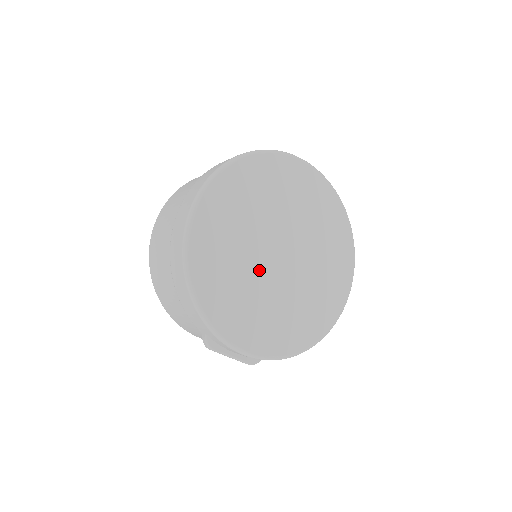
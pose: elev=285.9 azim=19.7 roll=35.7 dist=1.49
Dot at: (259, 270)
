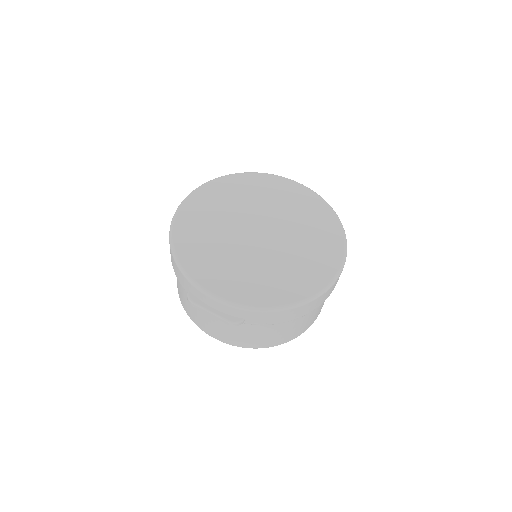
Dot at: (236, 240)
